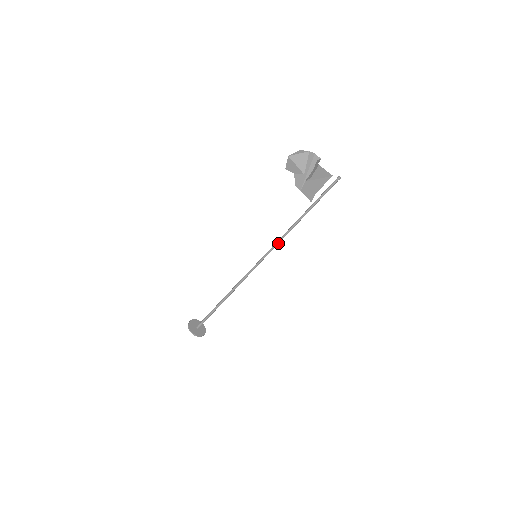
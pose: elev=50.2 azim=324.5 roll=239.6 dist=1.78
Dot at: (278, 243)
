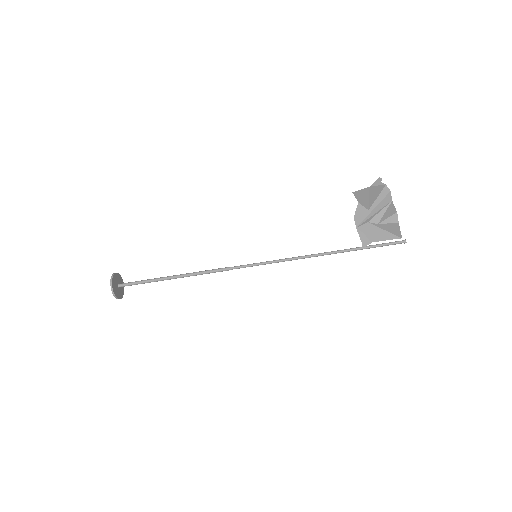
Dot at: (295, 259)
